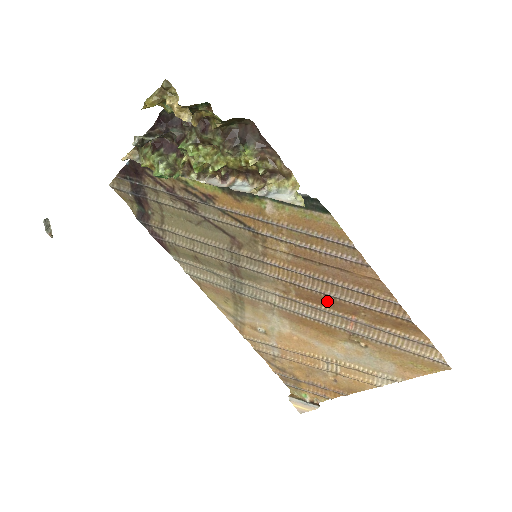
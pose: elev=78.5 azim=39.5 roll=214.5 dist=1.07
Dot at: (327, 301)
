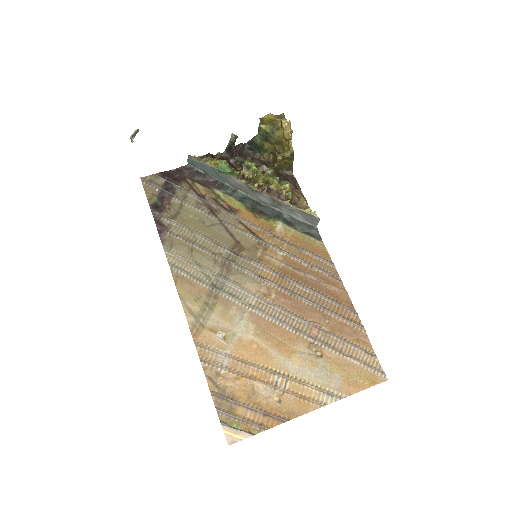
Dot at: (301, 307)
